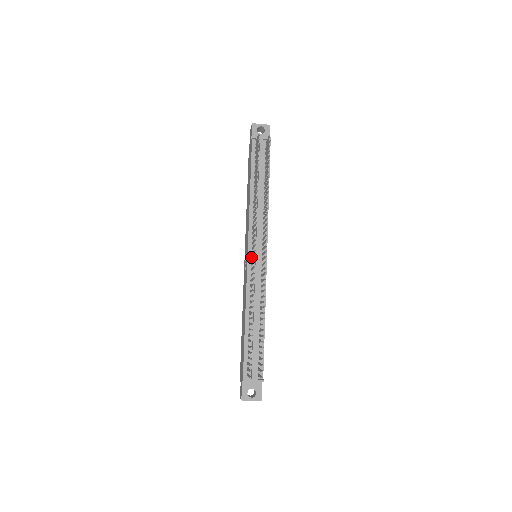
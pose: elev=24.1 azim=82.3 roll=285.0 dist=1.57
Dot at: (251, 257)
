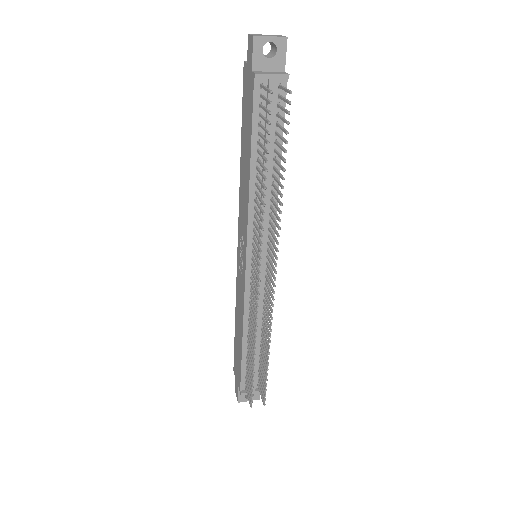
Dot at: (250, 268)
